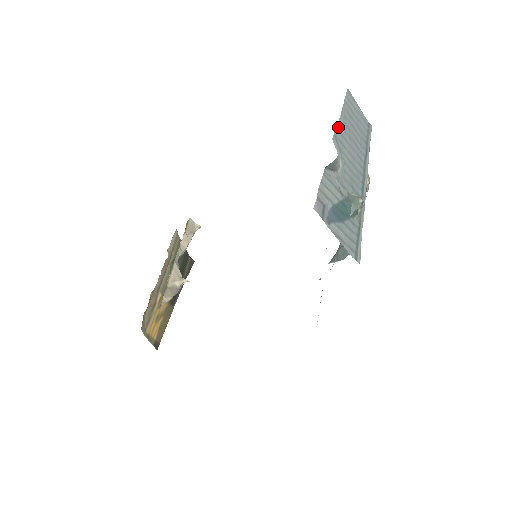
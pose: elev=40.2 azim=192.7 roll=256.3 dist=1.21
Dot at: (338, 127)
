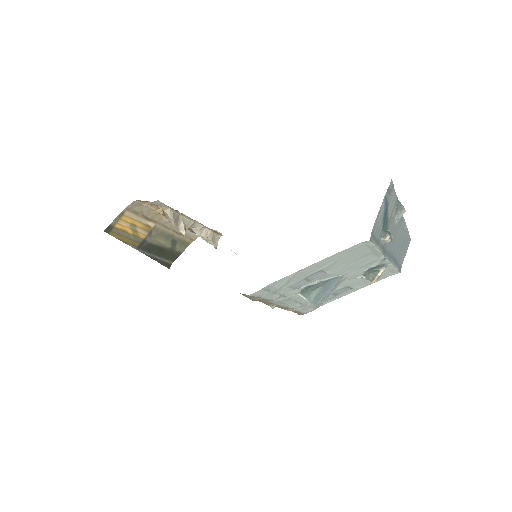
Dot at: (404, 222)
